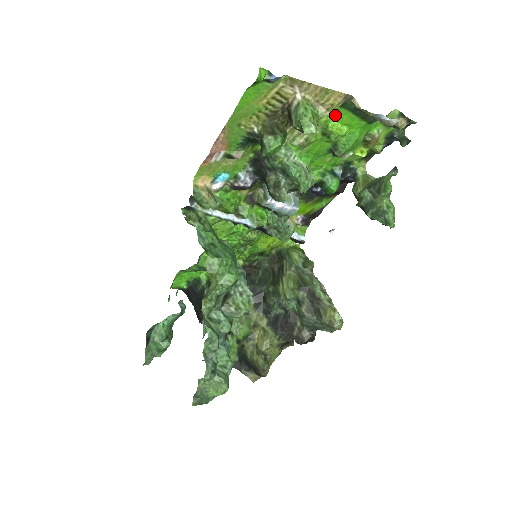
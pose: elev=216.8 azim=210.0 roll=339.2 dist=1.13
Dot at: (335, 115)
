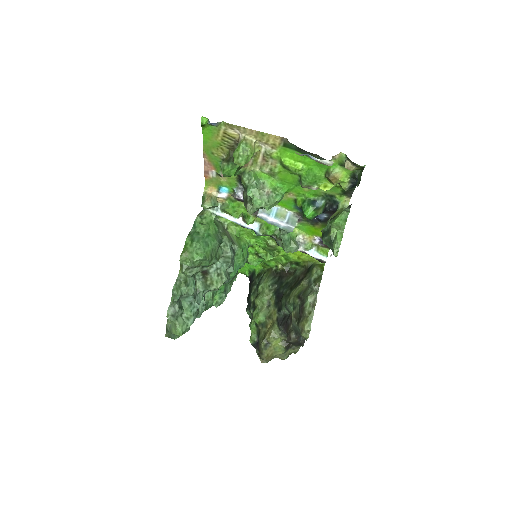
Dot at: (284, 153)
